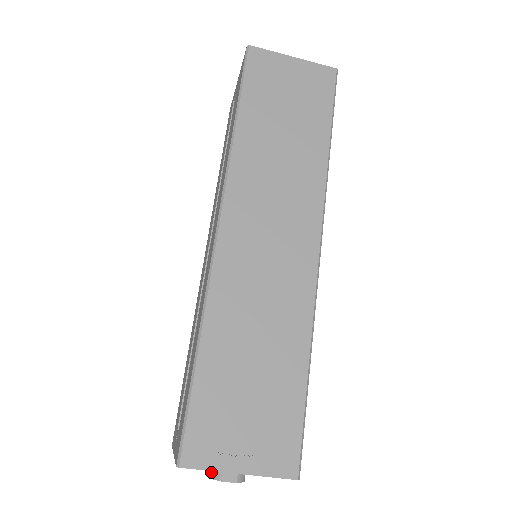
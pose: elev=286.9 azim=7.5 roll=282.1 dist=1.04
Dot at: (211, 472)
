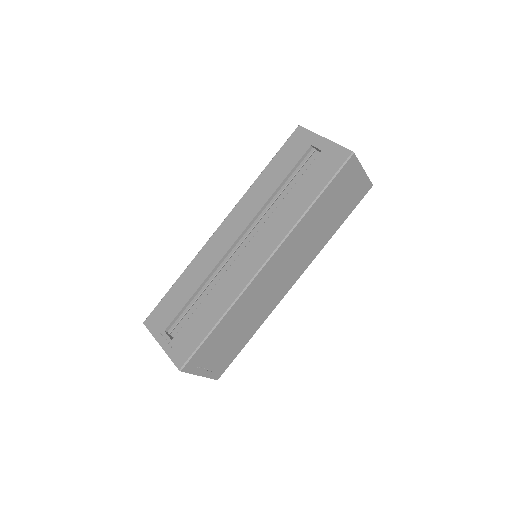
Dot at: occluded
